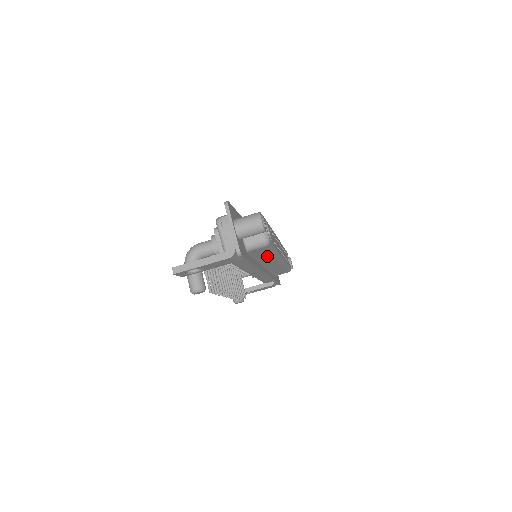
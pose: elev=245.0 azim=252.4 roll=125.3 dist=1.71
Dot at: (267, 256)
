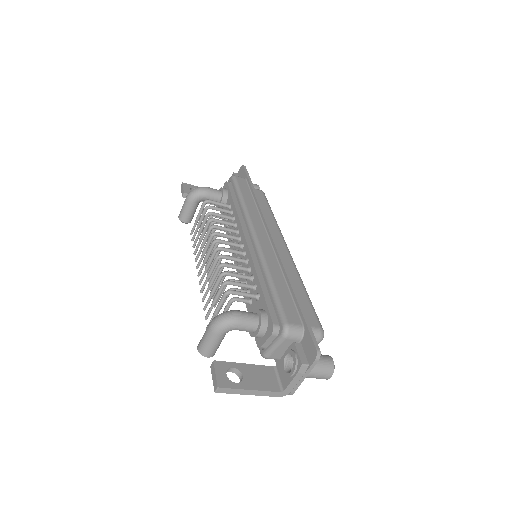
Dot at: occluded
